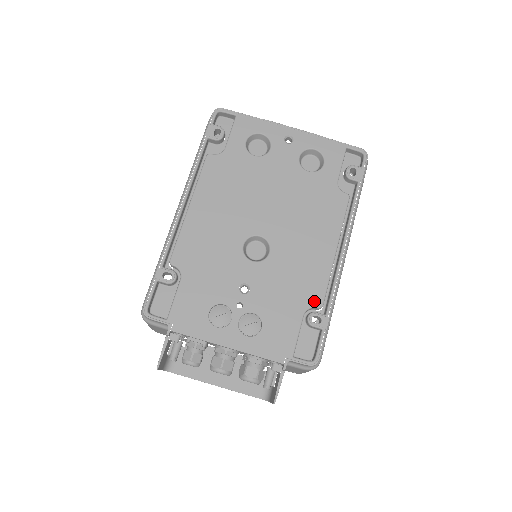
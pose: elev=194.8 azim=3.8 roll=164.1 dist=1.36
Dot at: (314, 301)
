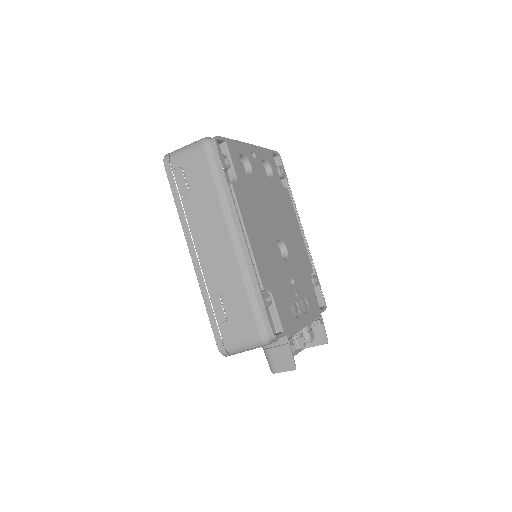
Dot at: (310, 270)
